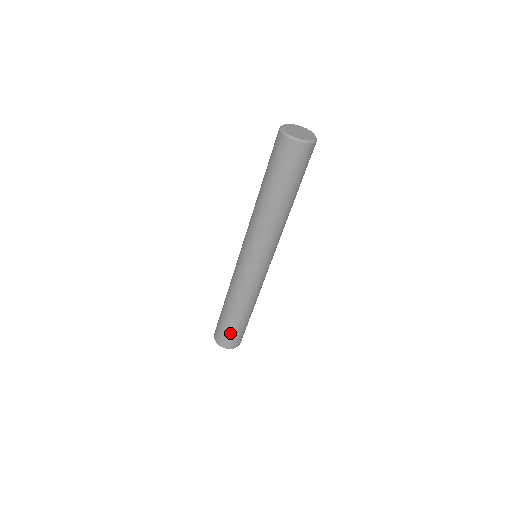
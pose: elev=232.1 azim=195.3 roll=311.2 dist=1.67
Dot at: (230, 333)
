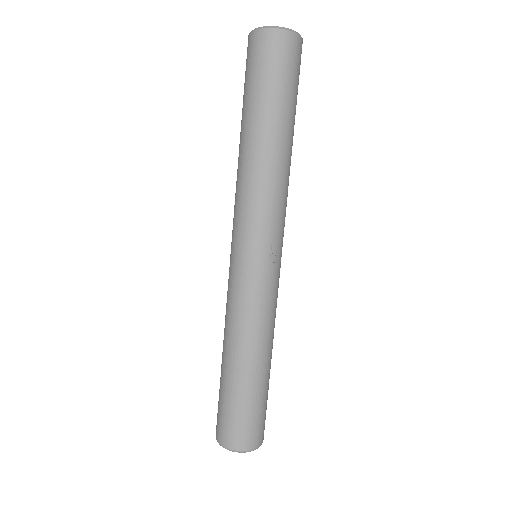
Dot at: (236, 413)
